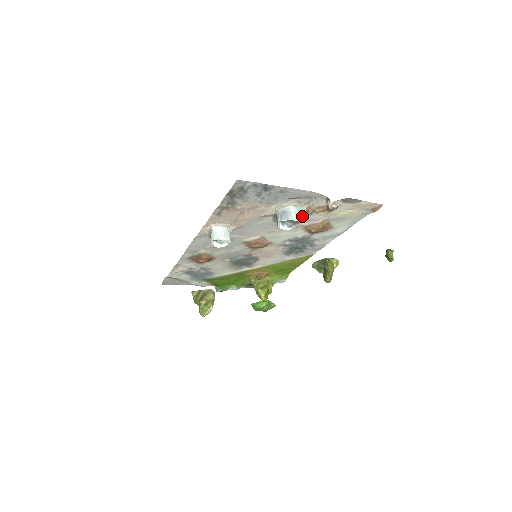
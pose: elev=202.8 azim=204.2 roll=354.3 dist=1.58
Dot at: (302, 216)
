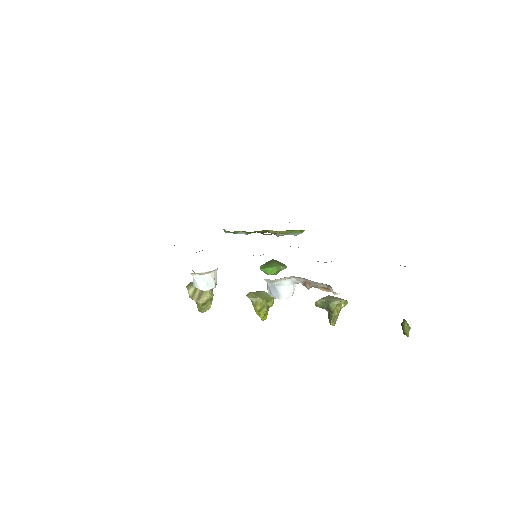
Dot at: occluded
